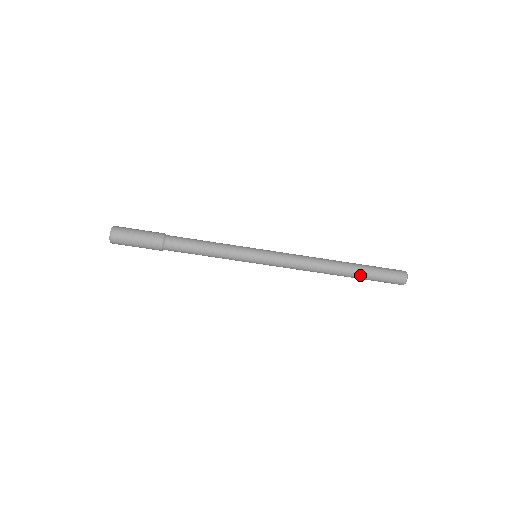
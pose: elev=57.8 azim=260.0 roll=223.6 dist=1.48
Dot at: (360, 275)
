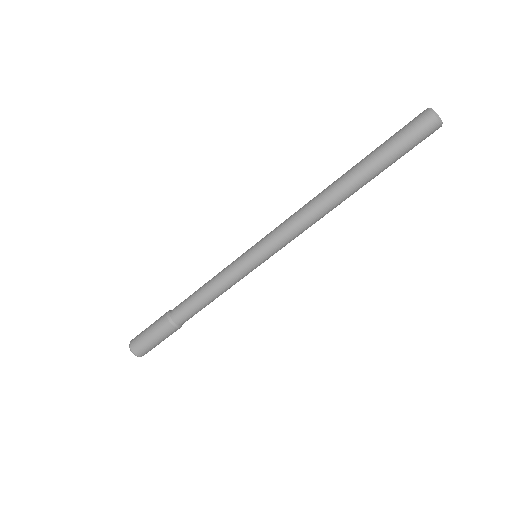
Dot at: (373, 168)
